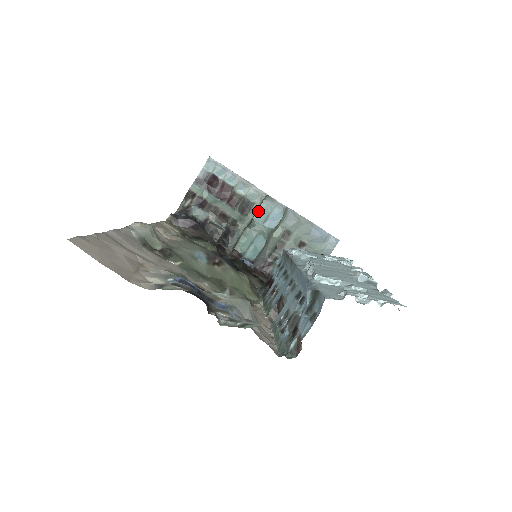
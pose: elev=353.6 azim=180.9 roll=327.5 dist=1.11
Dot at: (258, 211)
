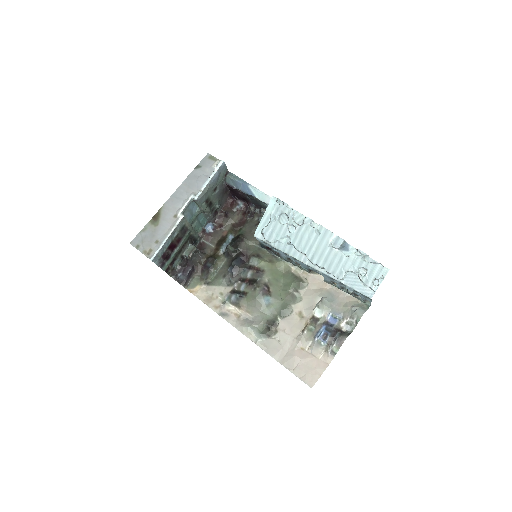
Dot at: occluded
